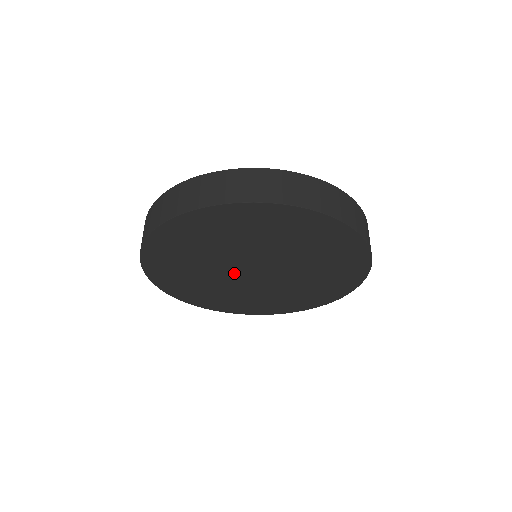
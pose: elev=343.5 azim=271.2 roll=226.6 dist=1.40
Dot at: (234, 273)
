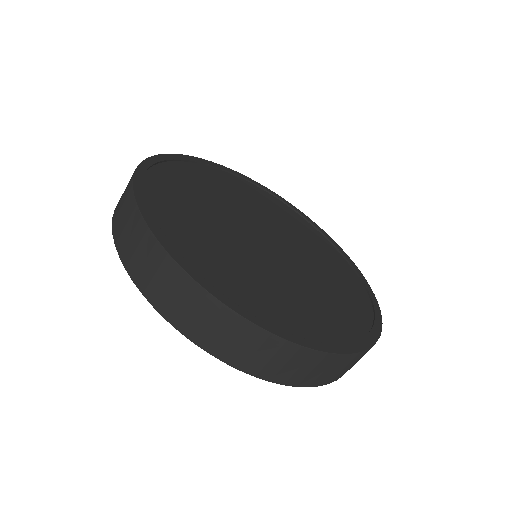
Dot at: occluded
